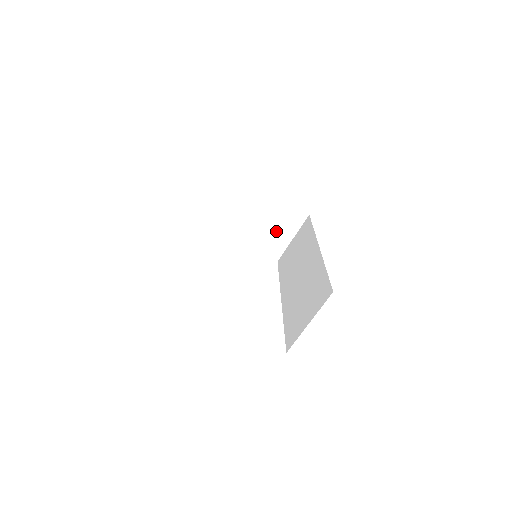
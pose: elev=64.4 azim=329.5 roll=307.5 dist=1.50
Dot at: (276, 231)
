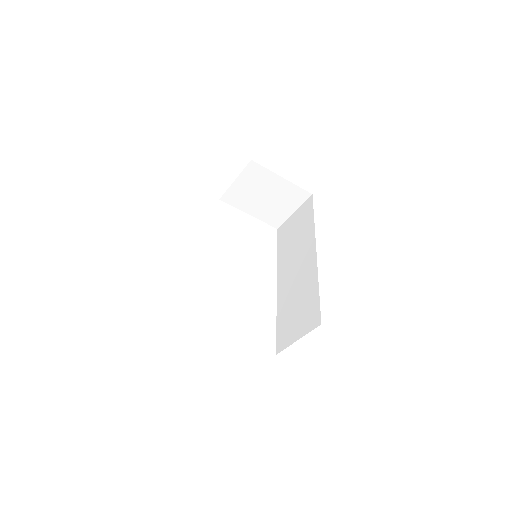
Dot at: (278, 205)
